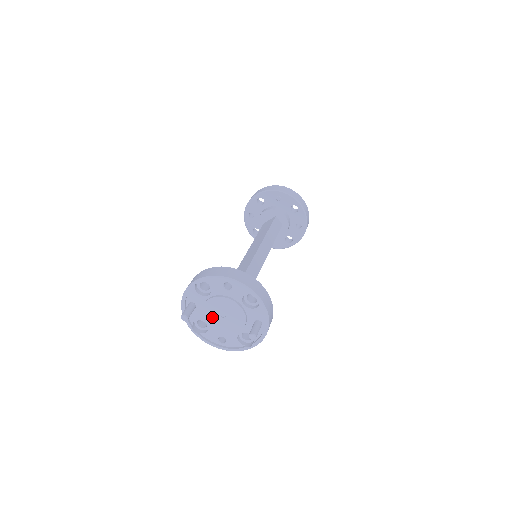
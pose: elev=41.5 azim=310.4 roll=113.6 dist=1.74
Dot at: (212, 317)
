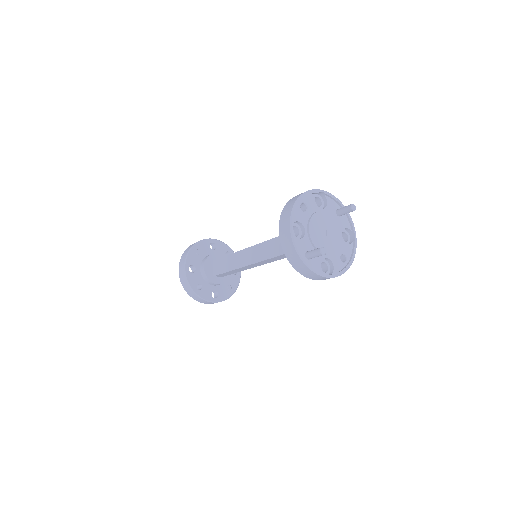
Dot at: (324, 244)
